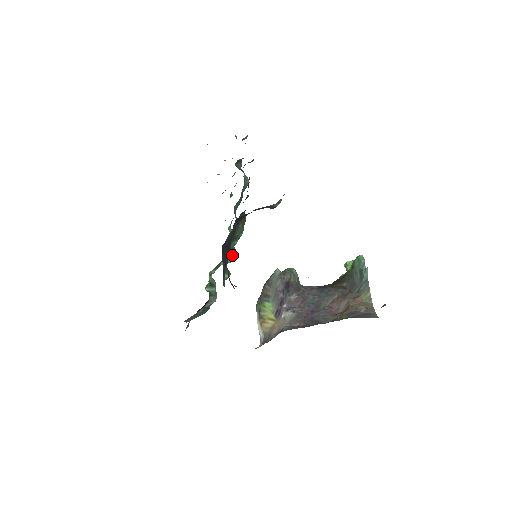
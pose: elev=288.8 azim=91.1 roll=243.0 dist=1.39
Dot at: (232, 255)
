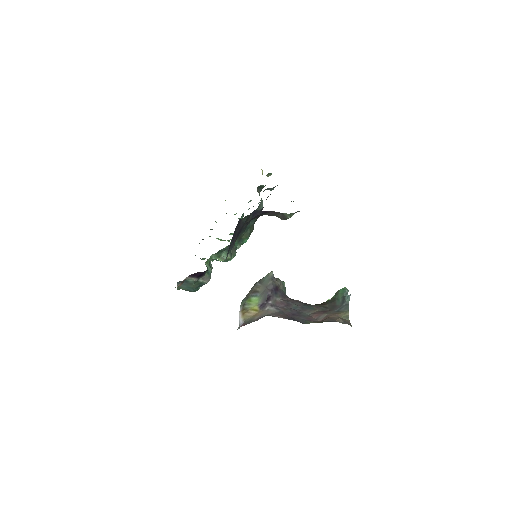
Dot at: (233, 253)
